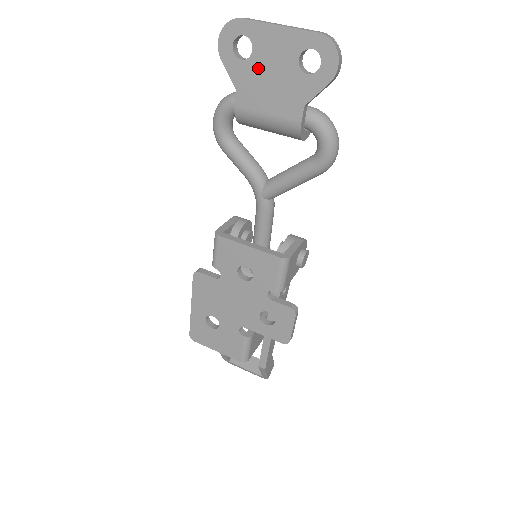
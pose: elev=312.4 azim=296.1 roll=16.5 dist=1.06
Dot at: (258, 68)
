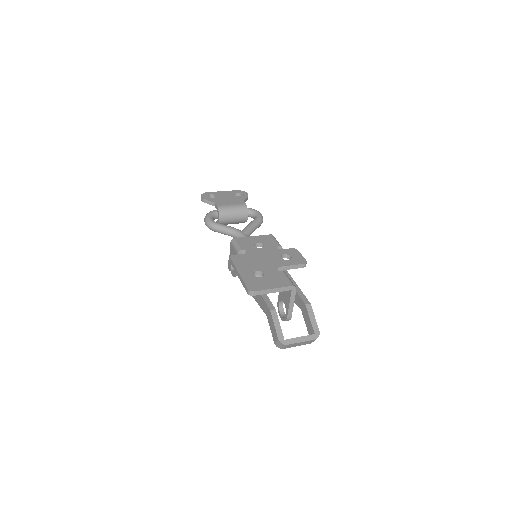
Dot at: (221, 198)
